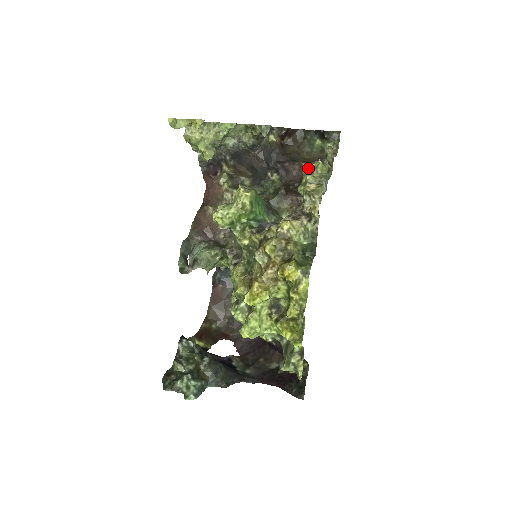
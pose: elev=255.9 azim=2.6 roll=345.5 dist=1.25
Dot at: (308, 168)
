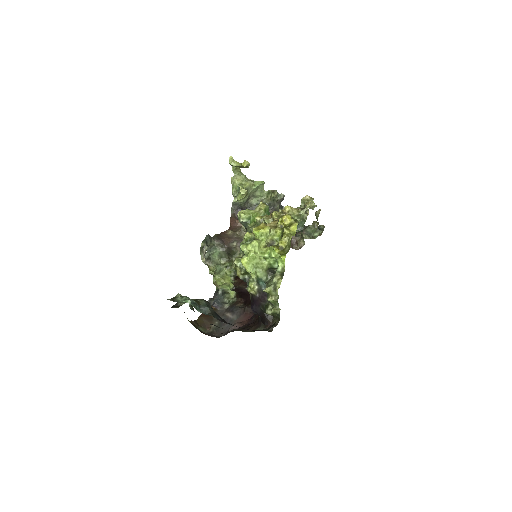
Dot at: occluded
